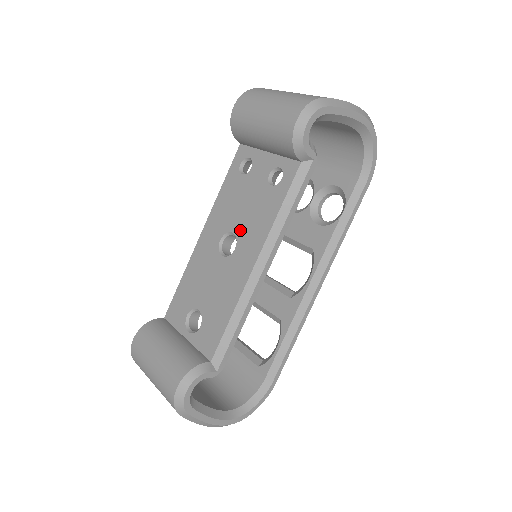
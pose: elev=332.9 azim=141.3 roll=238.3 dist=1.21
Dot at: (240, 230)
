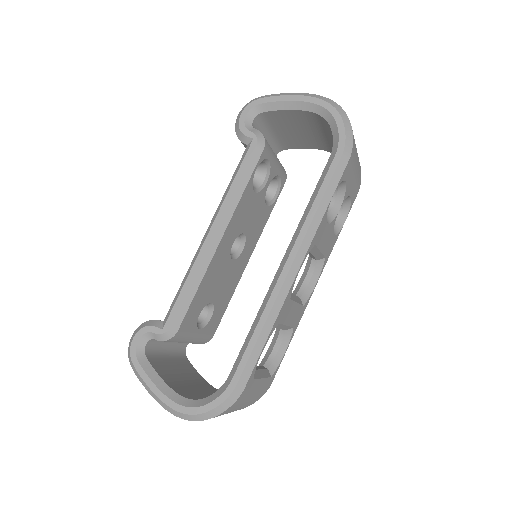
Dot at: occluded
